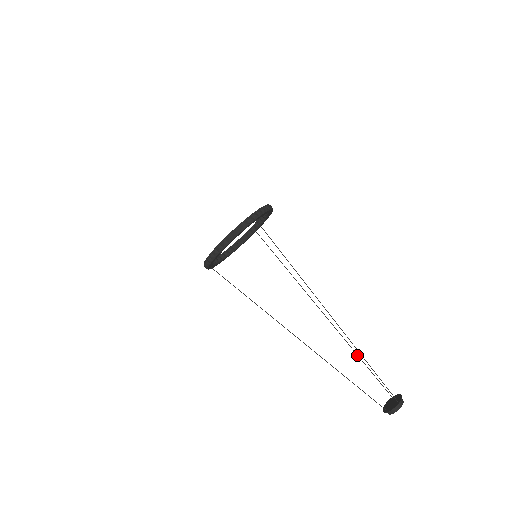
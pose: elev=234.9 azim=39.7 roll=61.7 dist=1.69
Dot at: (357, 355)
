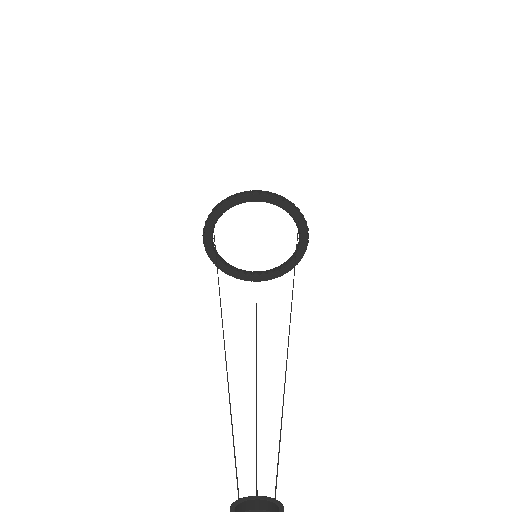
Dot at: (256, 425)
